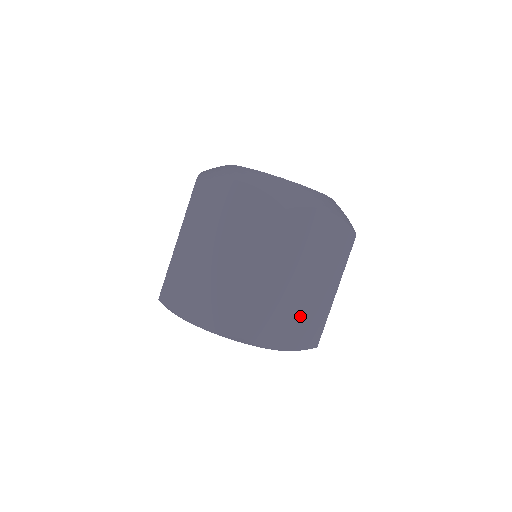
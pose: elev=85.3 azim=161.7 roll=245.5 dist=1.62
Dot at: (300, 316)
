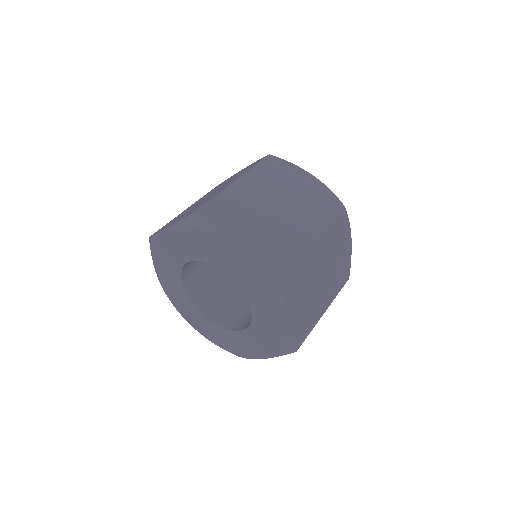
Dot at: (267, 232)
